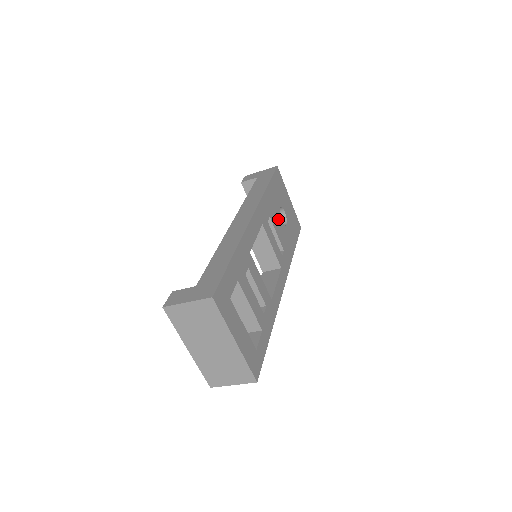
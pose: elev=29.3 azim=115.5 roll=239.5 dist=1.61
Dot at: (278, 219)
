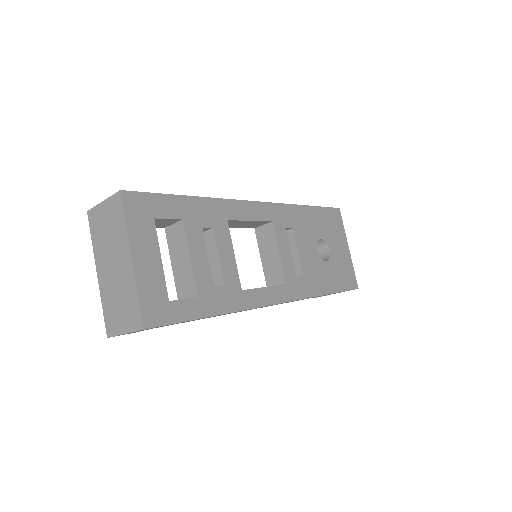
Dot at: (310, 244)
